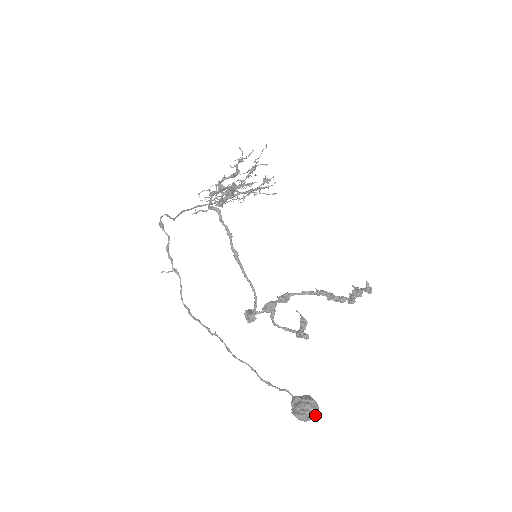
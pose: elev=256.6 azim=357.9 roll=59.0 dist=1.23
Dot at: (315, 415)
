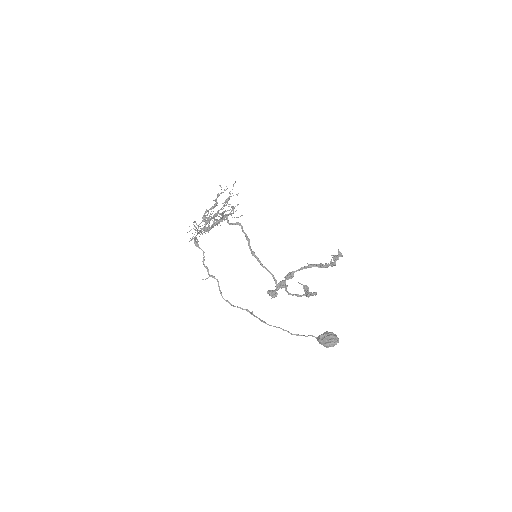
Dot at: (338, 340)
